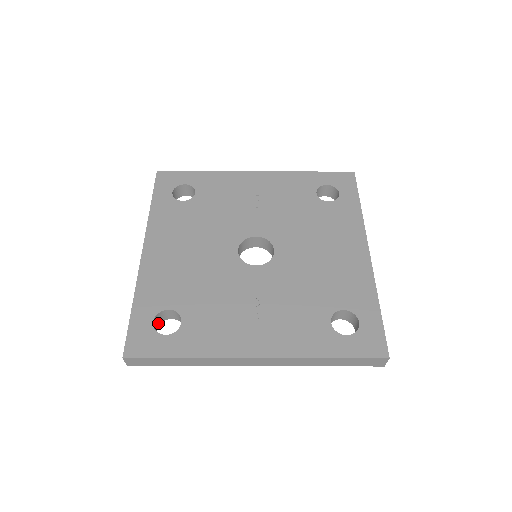
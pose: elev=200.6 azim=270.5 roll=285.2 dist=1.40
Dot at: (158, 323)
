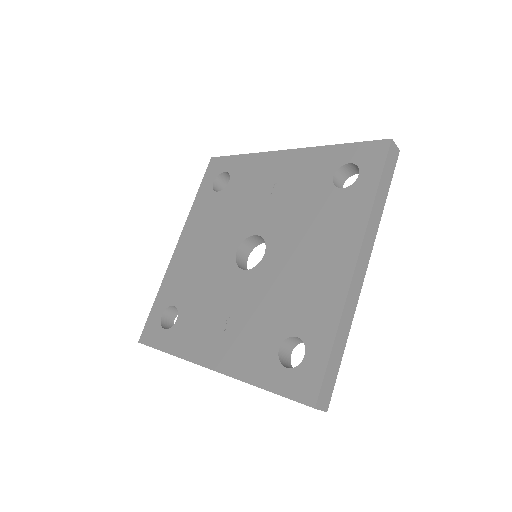
Dot at: (175, 314)
